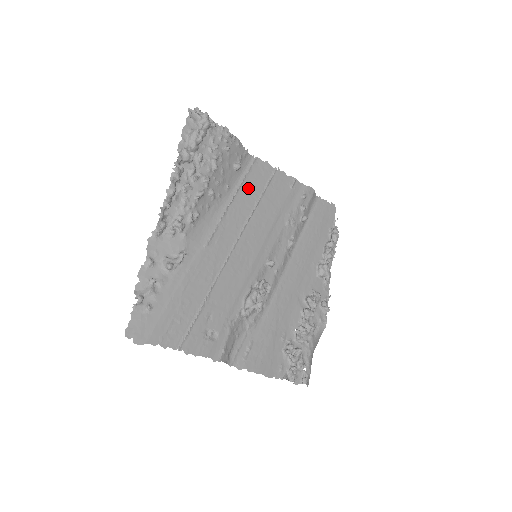
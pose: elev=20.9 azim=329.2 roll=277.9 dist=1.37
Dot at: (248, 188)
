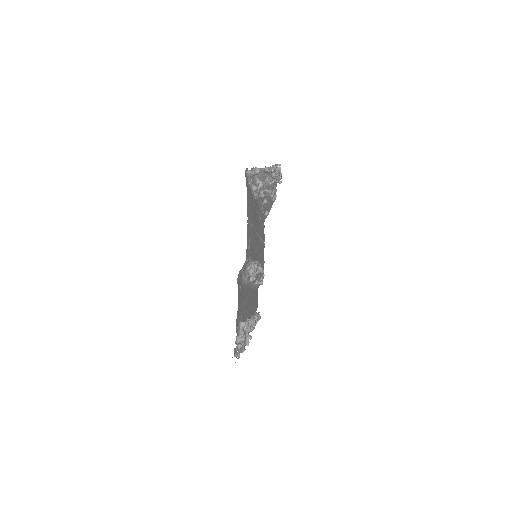
Dot at: occluded
